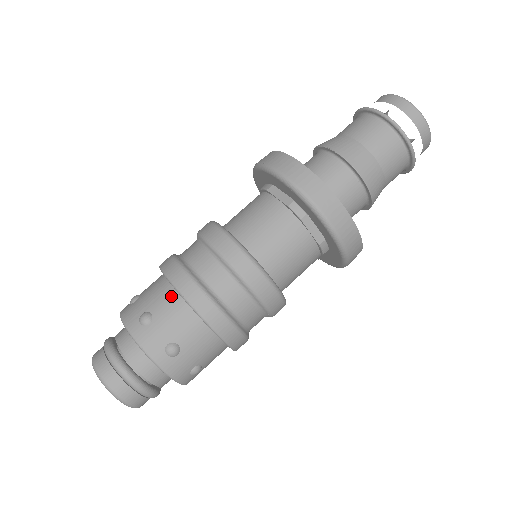
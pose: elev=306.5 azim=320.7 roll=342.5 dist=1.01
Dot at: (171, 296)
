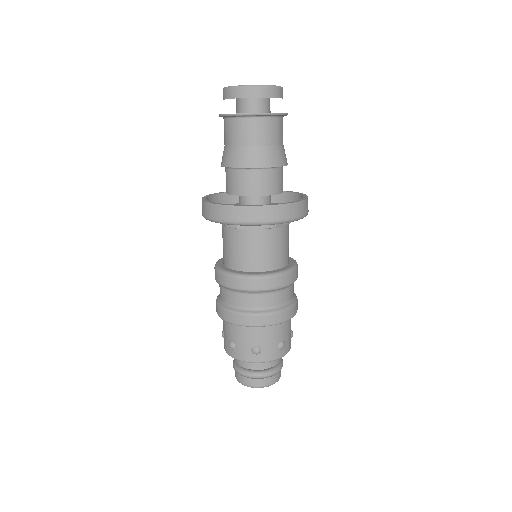
Dot at: (256, 330)
